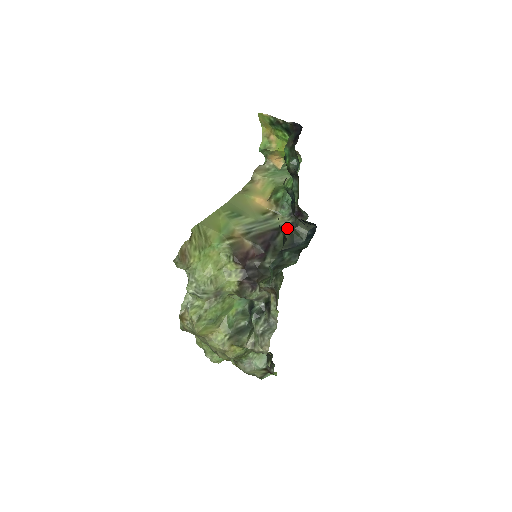
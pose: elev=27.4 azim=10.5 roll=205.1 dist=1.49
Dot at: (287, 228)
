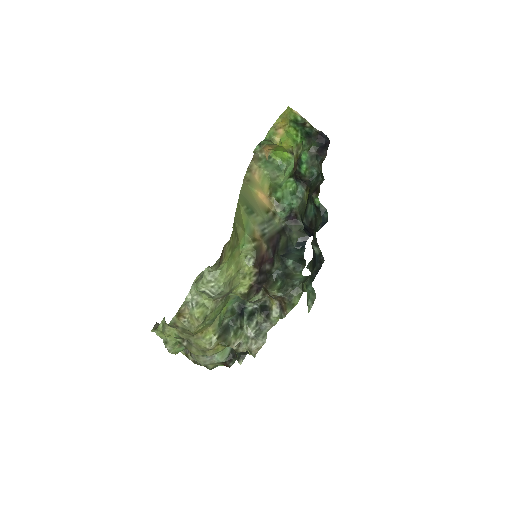
Dot at: (284, 232)
